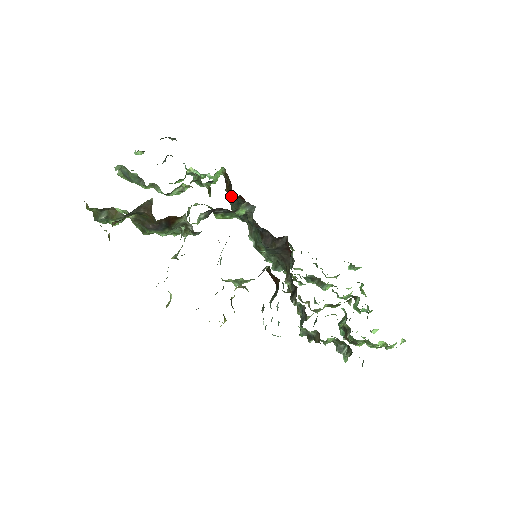
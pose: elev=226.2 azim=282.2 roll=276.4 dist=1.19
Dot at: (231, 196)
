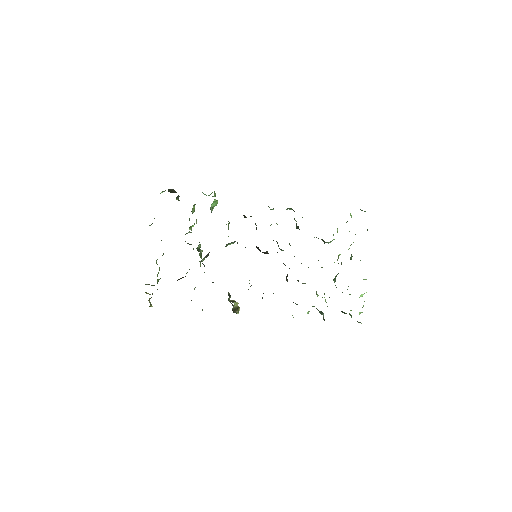
Dot at: occluded
